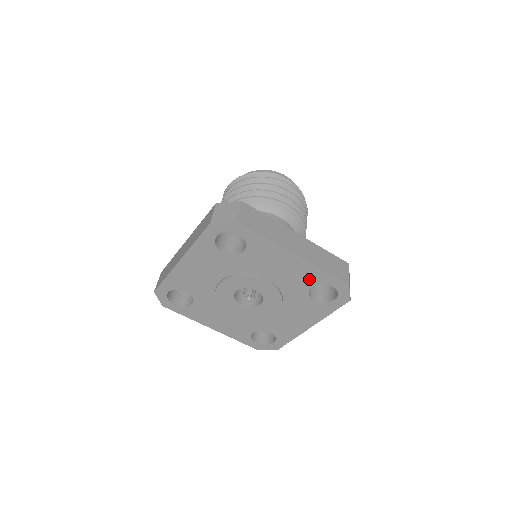
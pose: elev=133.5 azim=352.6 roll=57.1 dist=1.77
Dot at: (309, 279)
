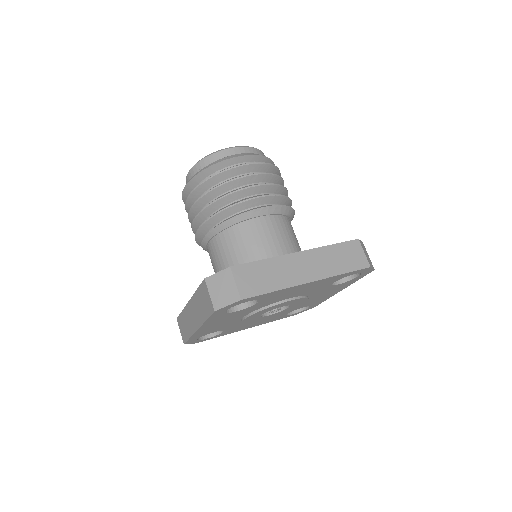
Dot at: (329, 282)
